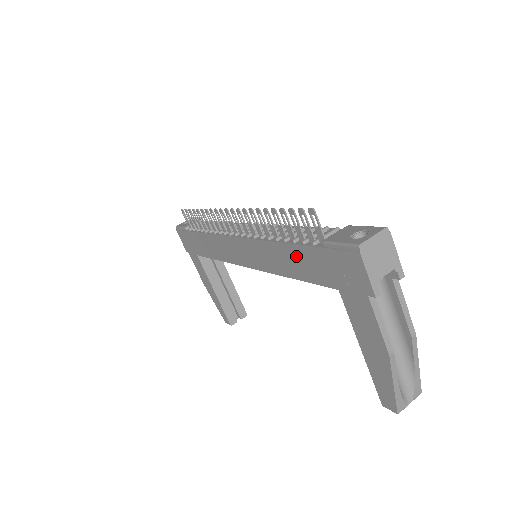
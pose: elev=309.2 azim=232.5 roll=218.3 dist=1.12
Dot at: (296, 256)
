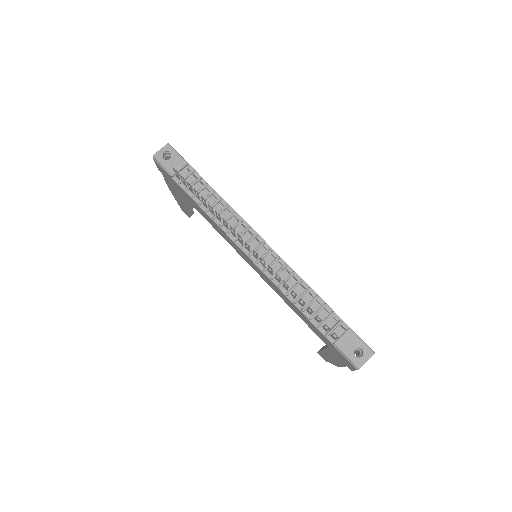
Dot at: (307, 320)
